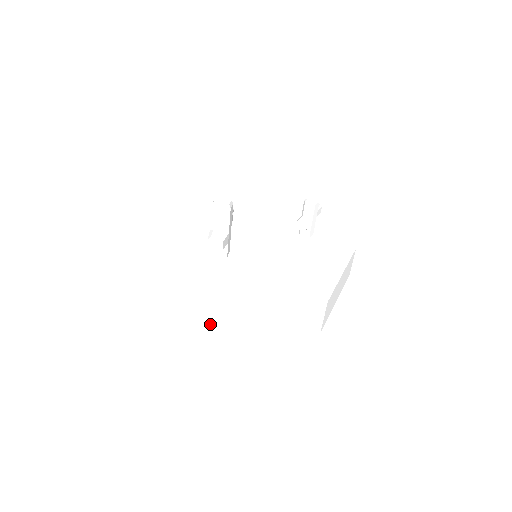
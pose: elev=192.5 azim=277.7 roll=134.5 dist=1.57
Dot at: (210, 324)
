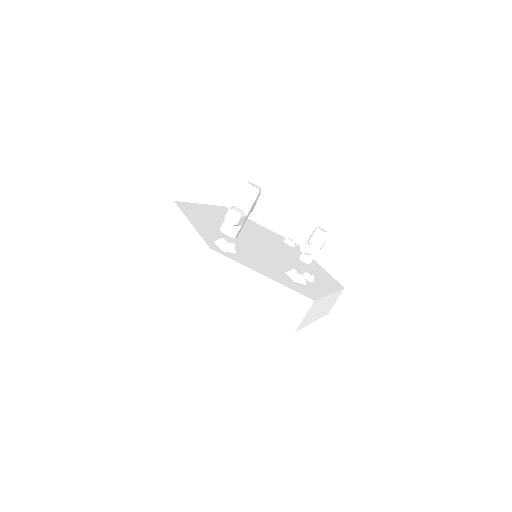
Dot at: (202, 276)
